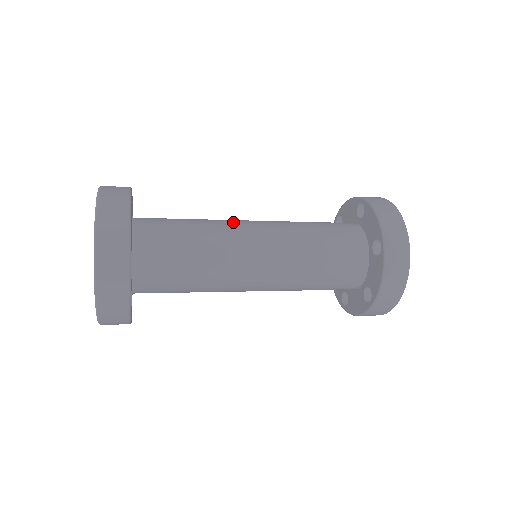
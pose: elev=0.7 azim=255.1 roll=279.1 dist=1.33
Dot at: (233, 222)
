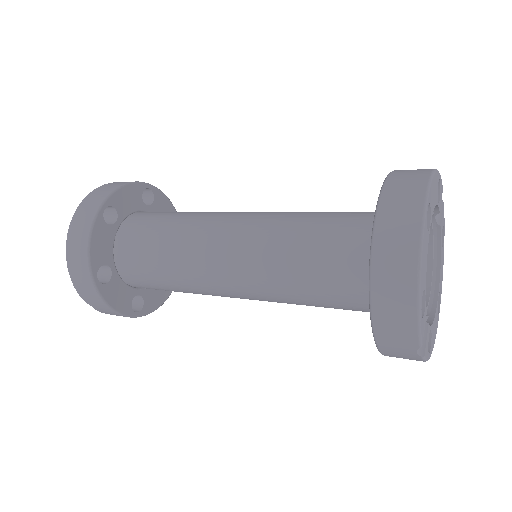
Dot at: occluded
